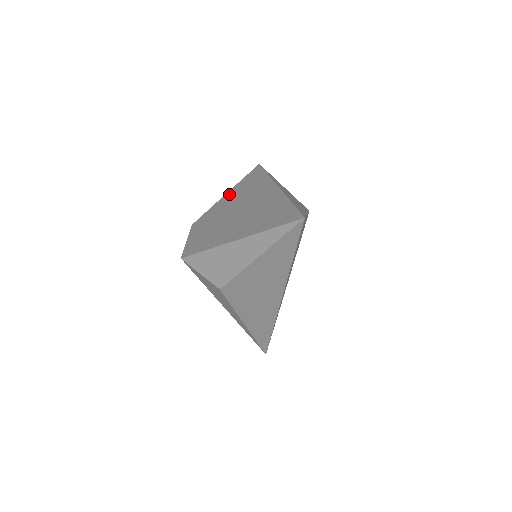
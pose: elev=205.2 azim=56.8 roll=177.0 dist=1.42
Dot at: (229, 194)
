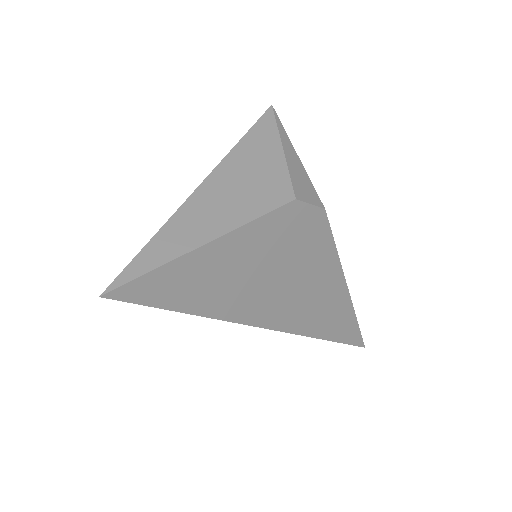
Dot at: occluded
